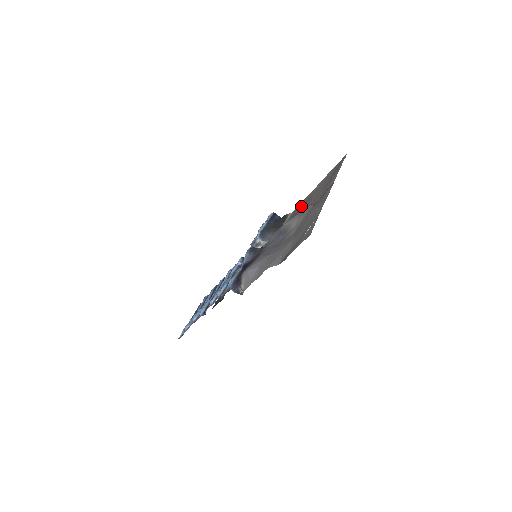
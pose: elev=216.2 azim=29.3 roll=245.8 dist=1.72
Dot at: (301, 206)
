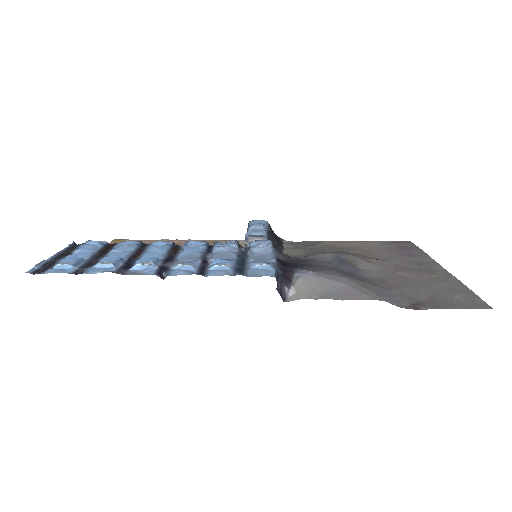
Dot at: (324, 246)
